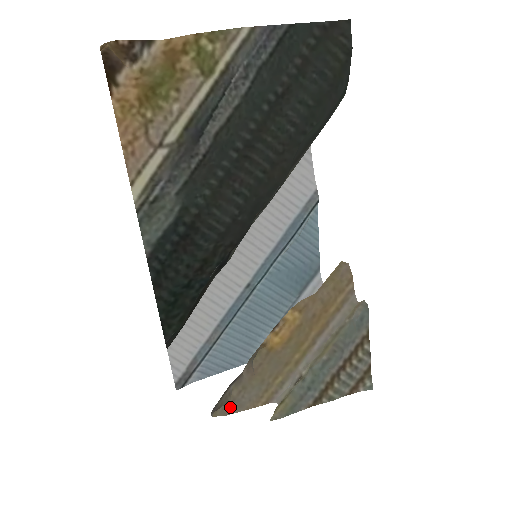
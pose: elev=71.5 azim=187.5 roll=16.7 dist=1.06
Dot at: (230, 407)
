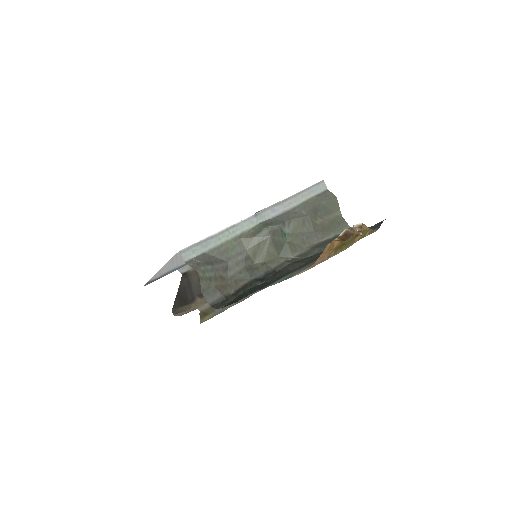
Dot at: (185, 313)
